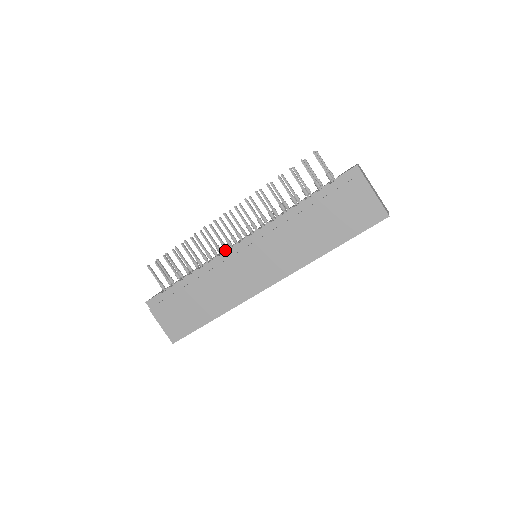
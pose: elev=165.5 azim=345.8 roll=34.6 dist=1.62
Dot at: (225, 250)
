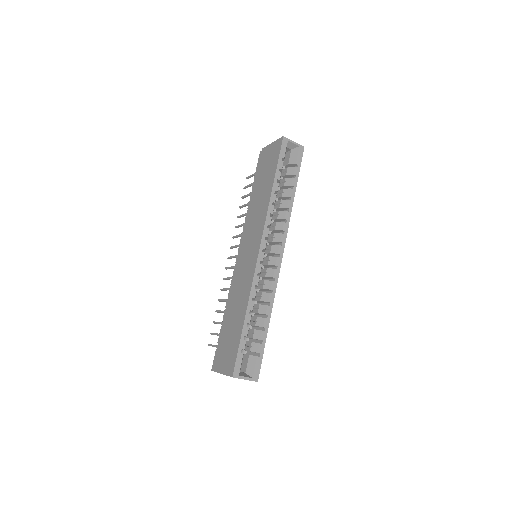
Dot at: (233, 271)
